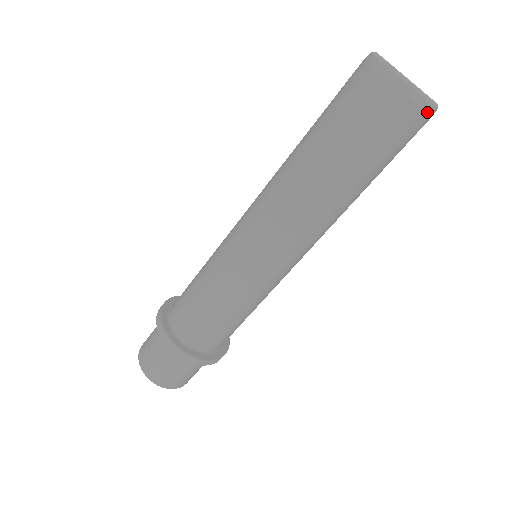
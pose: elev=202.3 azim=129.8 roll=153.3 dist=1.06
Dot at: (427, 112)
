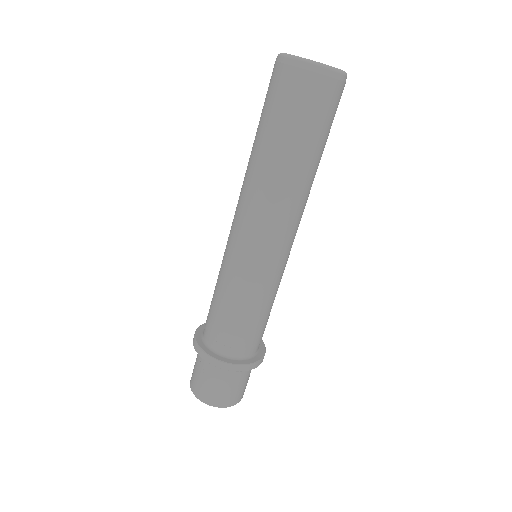
Dot at: (339, 80)
